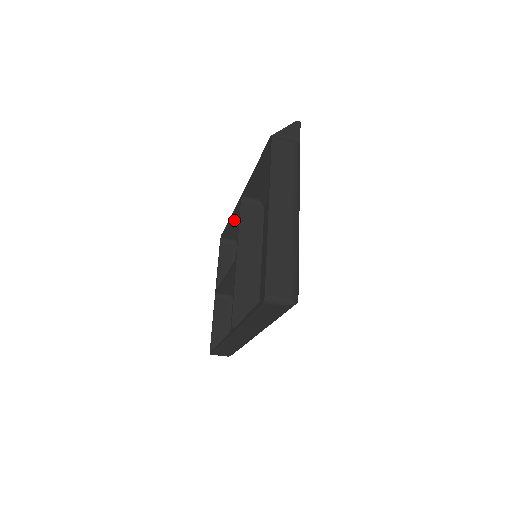
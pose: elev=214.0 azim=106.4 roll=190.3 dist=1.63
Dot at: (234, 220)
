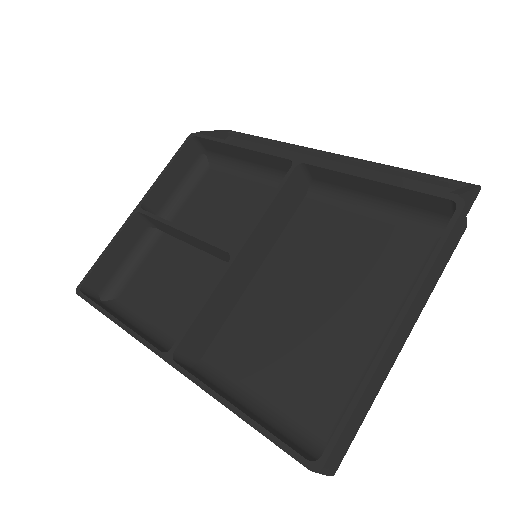
Dot at: (244, 151)
